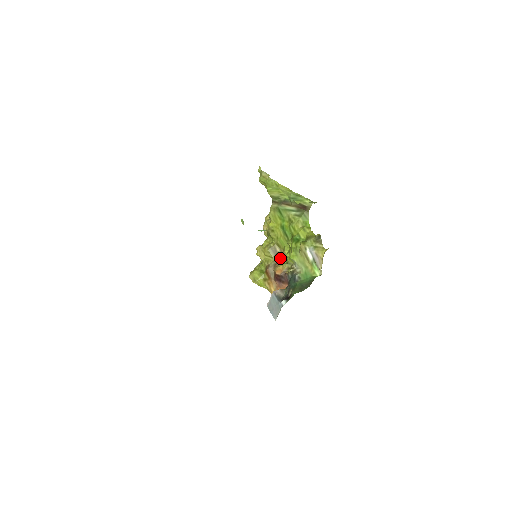
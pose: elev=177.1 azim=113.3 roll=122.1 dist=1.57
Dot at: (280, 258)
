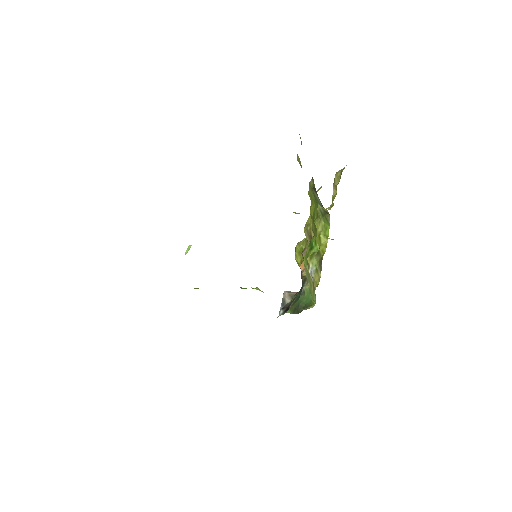
Dot at: occluded
